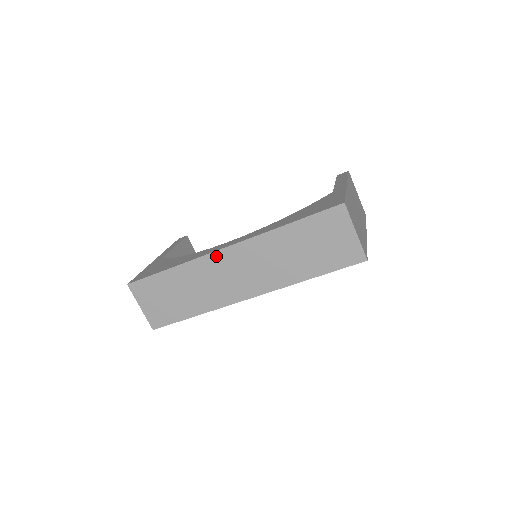
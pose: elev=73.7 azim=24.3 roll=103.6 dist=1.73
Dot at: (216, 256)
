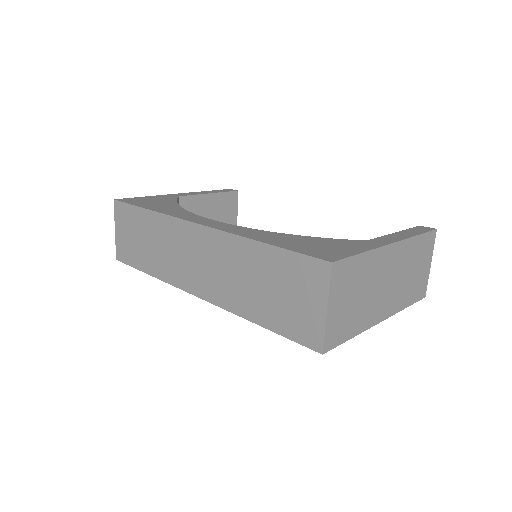
Dot at: (186, 226)
